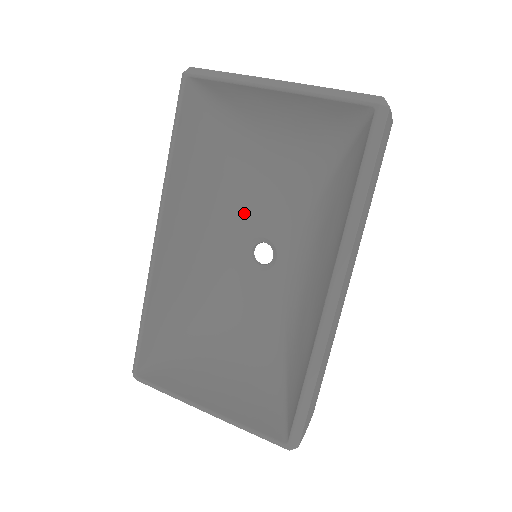
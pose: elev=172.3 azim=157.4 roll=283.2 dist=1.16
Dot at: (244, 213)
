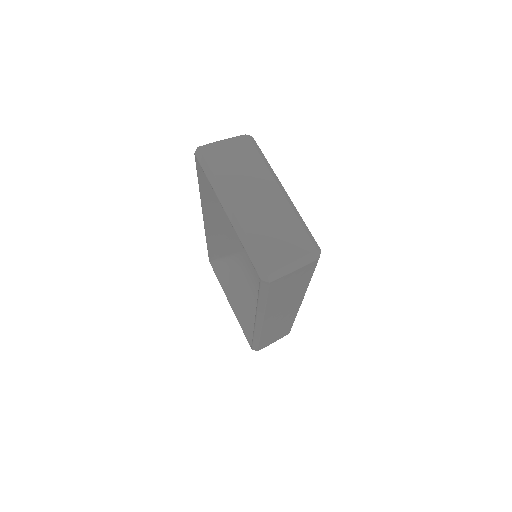
Dot at: occluded
